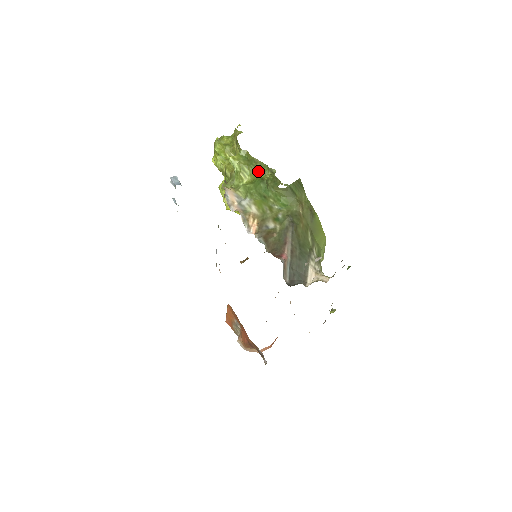
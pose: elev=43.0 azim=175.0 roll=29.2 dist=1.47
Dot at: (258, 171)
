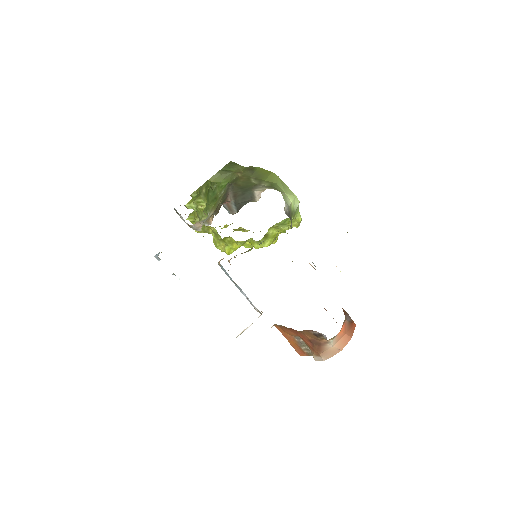
Dot at: (205, 191)
